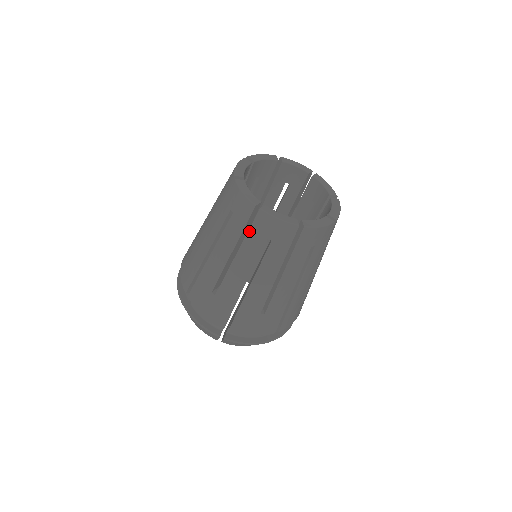
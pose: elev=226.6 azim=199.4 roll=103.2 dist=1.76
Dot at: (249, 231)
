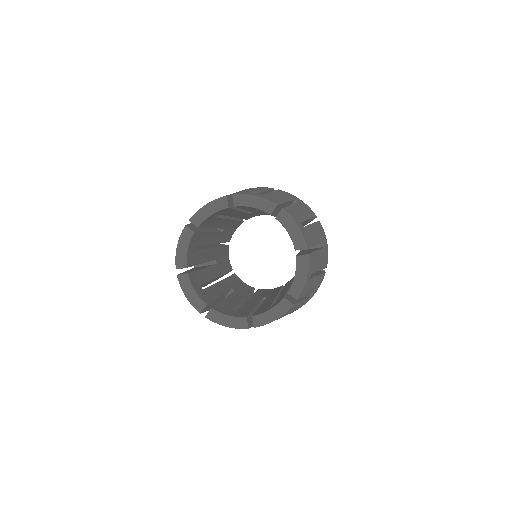
Dot at: occluded
